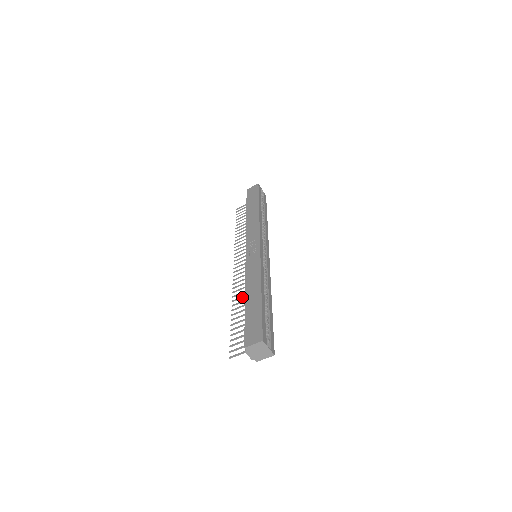
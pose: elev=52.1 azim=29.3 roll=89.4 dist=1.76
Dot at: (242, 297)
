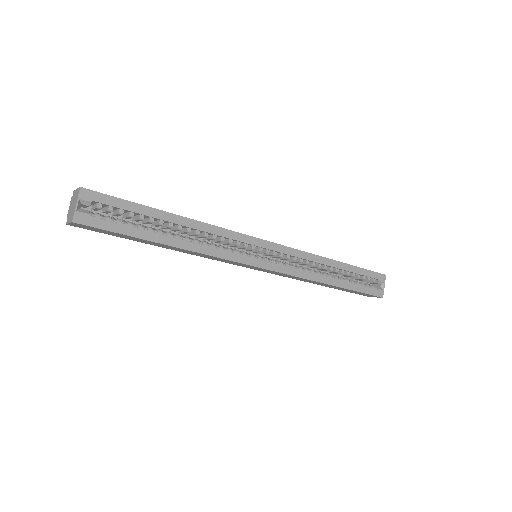
Dot at: occluded
